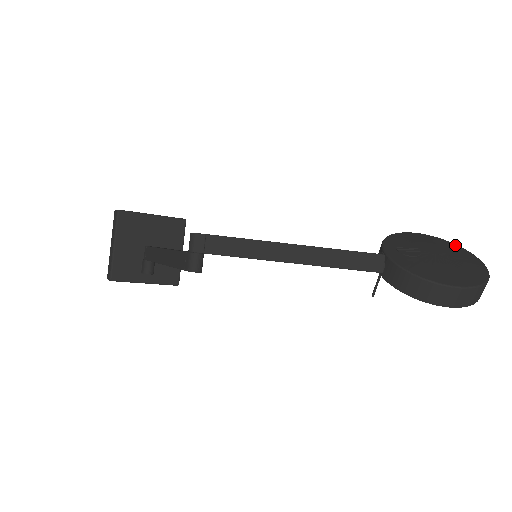
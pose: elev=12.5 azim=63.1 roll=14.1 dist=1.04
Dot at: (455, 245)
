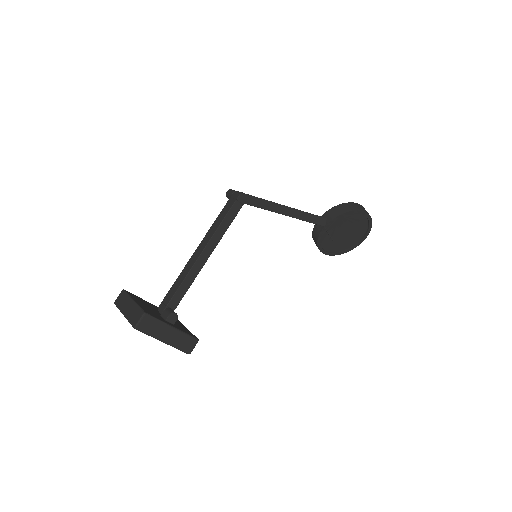
Dot at: occluded
